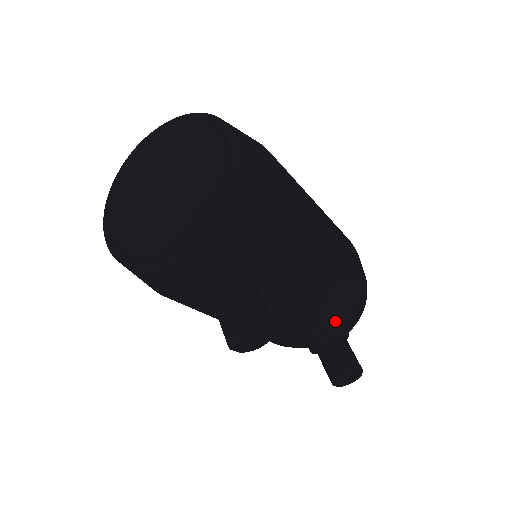
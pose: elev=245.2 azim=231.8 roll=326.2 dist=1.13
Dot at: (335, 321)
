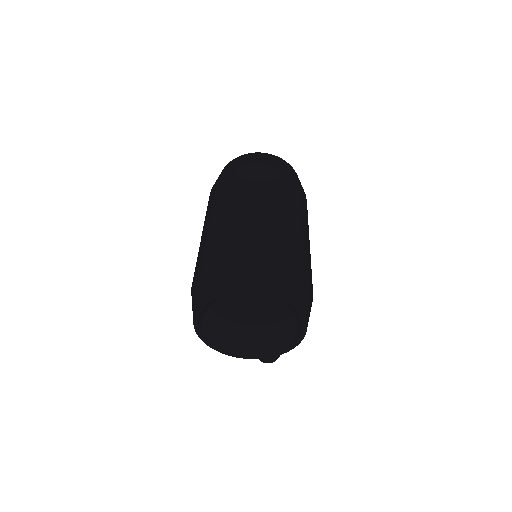
Dot at: occluded
